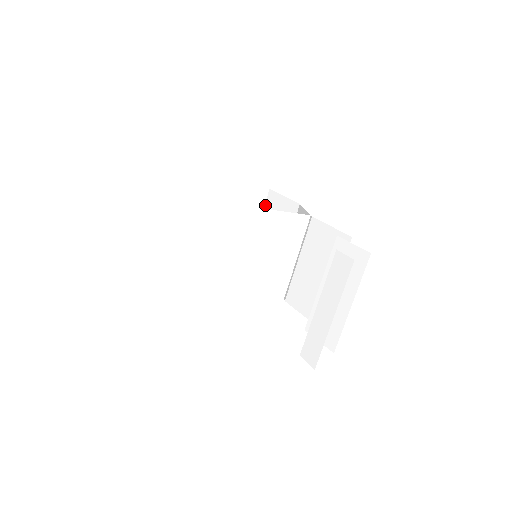
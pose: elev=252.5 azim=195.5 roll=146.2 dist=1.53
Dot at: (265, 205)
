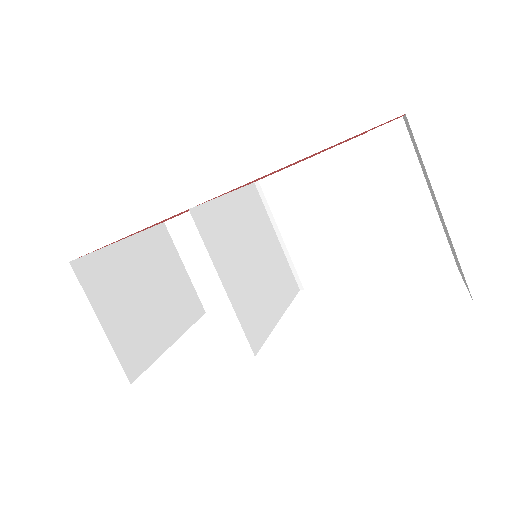
Dot at: (174, 242)
